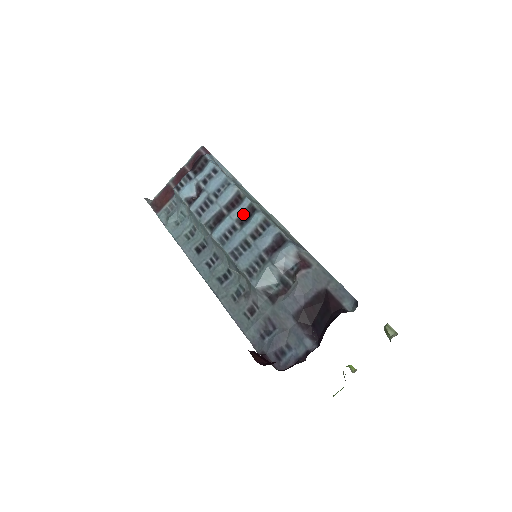
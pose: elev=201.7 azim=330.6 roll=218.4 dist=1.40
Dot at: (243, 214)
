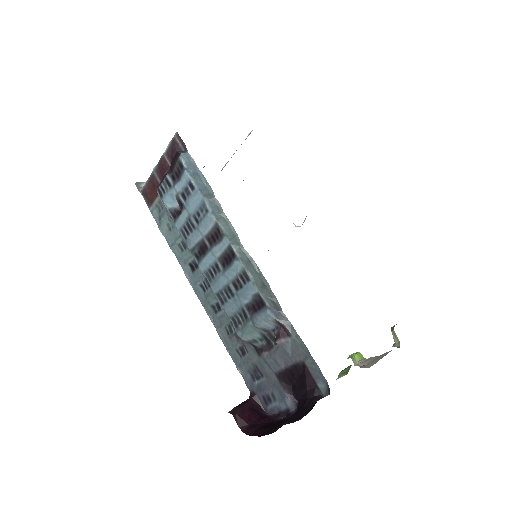
Dot at: (224, 255)
